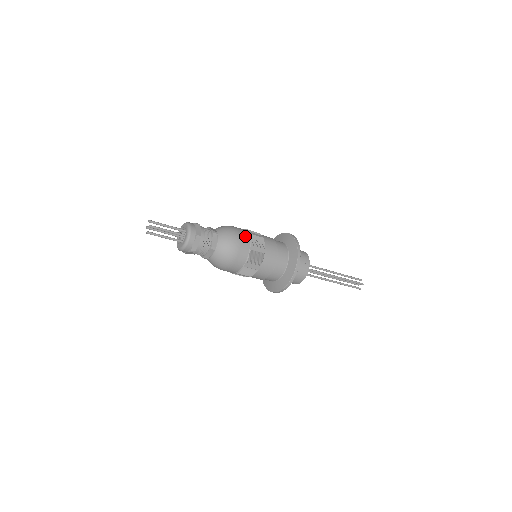
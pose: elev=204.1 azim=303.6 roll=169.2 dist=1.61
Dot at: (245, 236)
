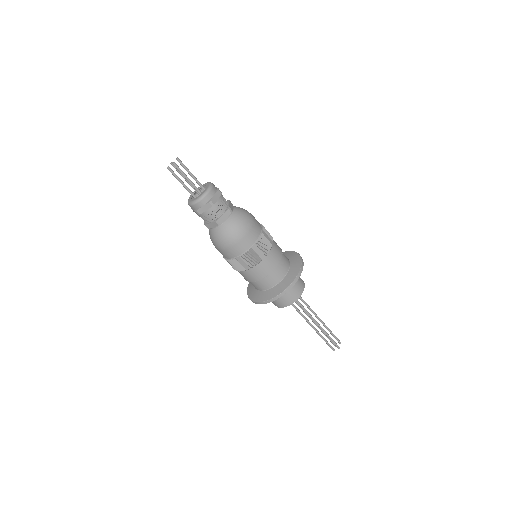
Dot at: (256, 232)
